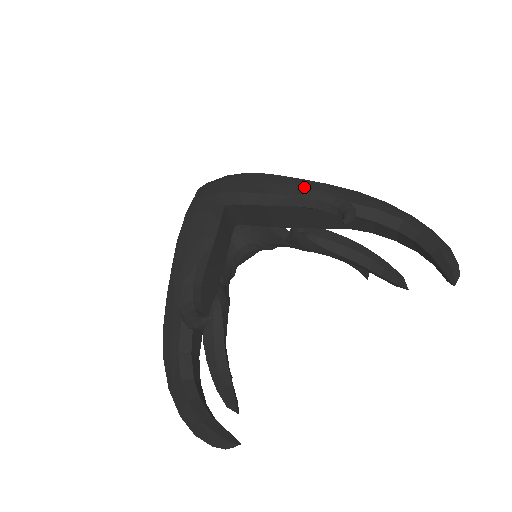
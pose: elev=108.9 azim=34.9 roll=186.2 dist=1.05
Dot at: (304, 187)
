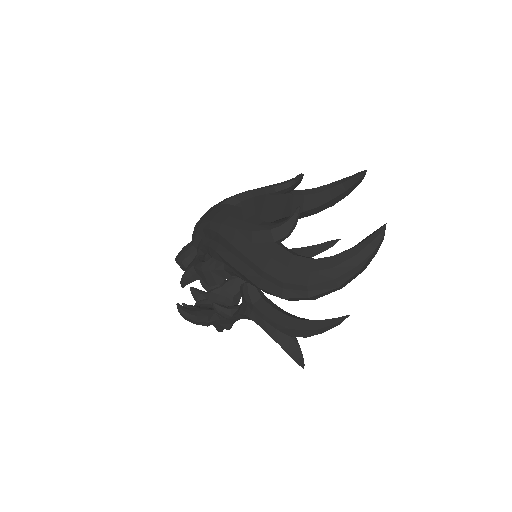
Dot at: (262, 187)
